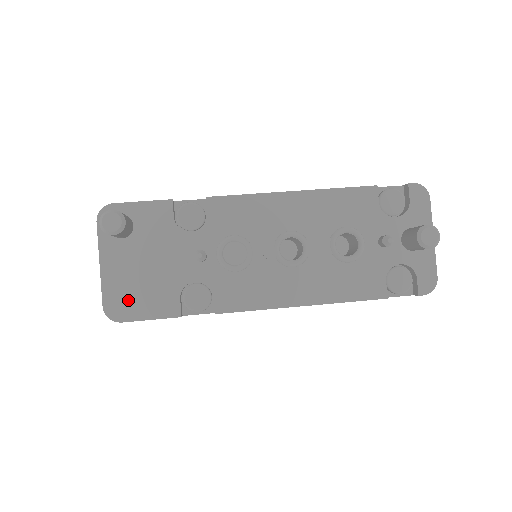
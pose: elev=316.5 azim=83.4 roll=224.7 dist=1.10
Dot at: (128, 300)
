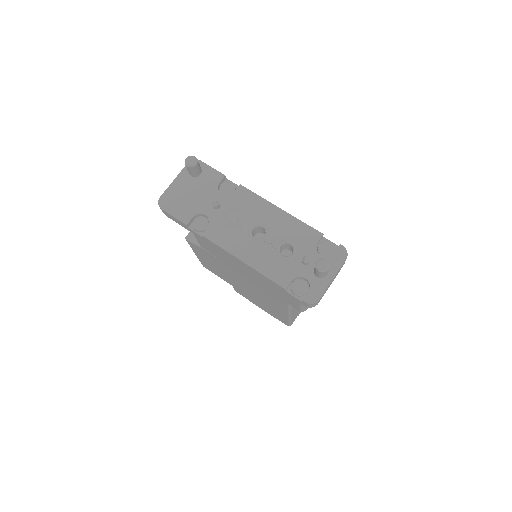
Dot at: (172, 202)
